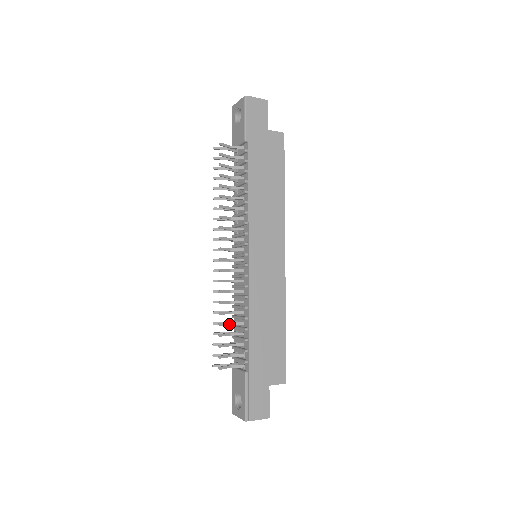
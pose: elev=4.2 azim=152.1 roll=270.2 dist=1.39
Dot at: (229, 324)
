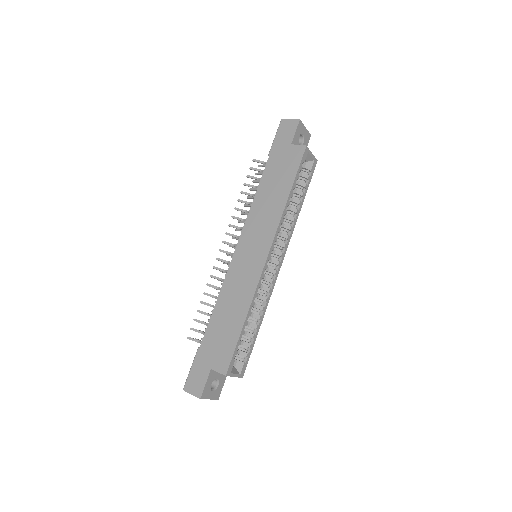
Dot at: (210, 306)
